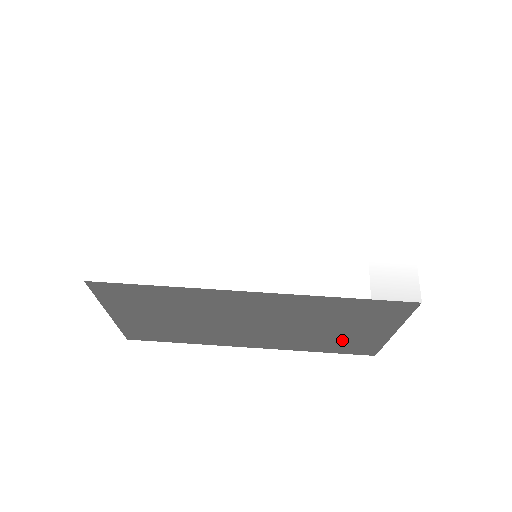
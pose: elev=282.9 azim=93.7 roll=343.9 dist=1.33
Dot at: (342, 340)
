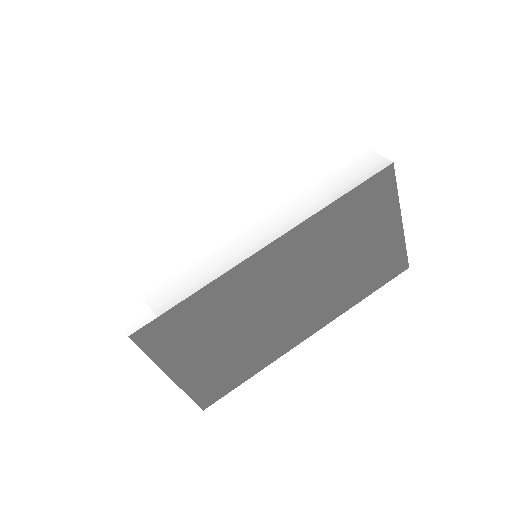
Dot at: (371, 264)
